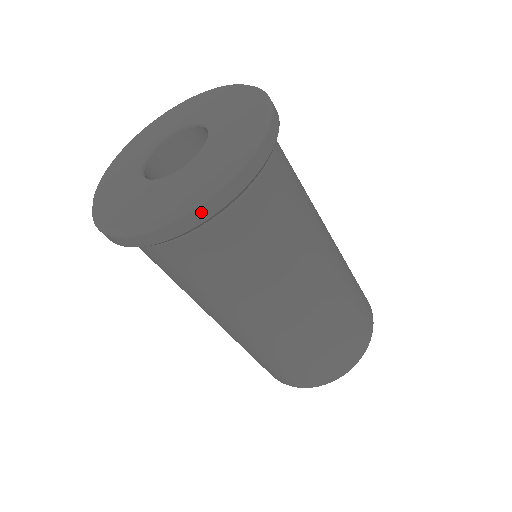
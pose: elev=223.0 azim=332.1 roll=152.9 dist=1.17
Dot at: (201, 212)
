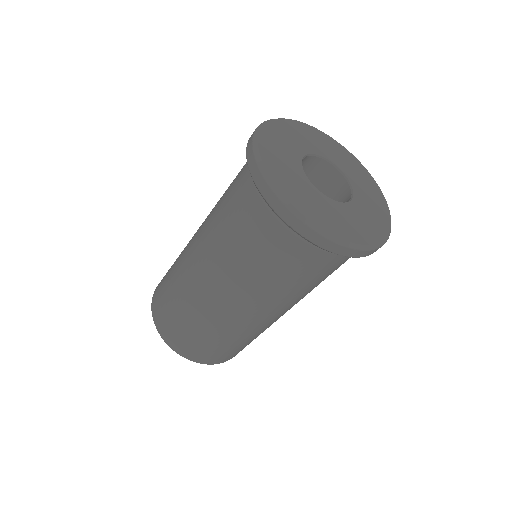
Dot at: occluded
